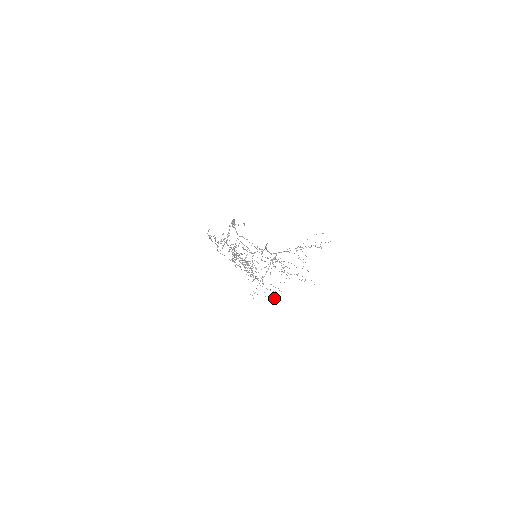
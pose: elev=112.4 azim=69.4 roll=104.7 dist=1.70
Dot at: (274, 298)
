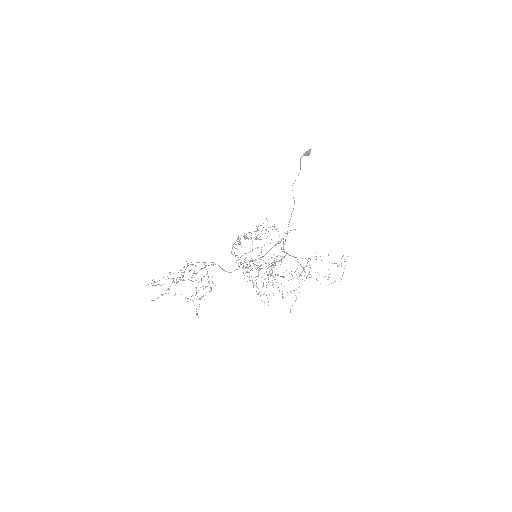
Dot at: occluded
